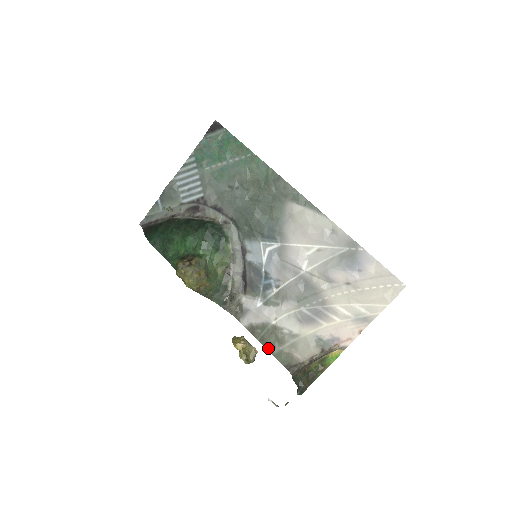
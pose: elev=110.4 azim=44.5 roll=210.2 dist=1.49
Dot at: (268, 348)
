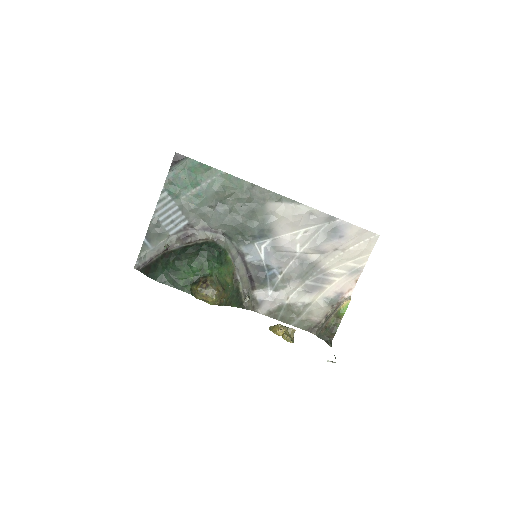
Dot at: (289, 323)
